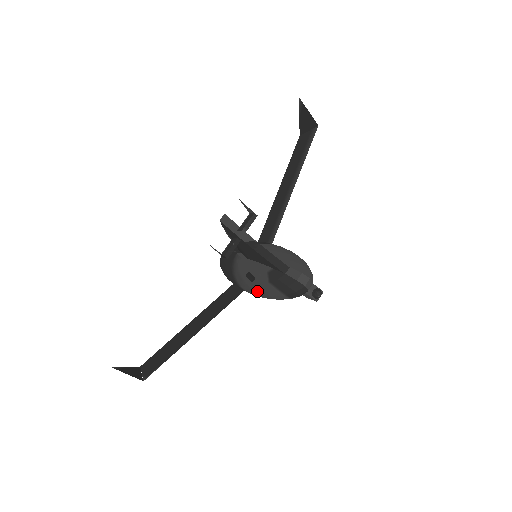
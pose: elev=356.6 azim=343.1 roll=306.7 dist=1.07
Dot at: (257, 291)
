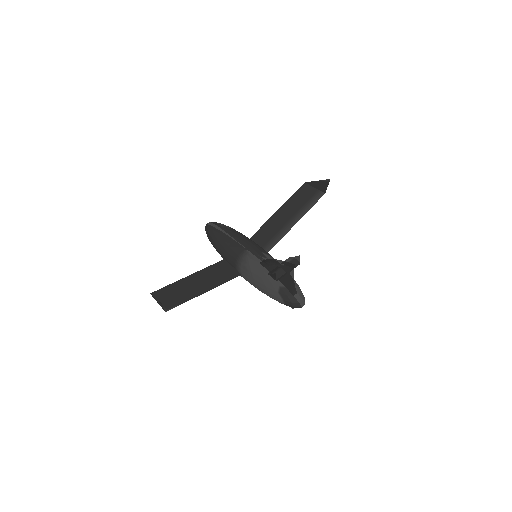
Dot at: (260, 287)
